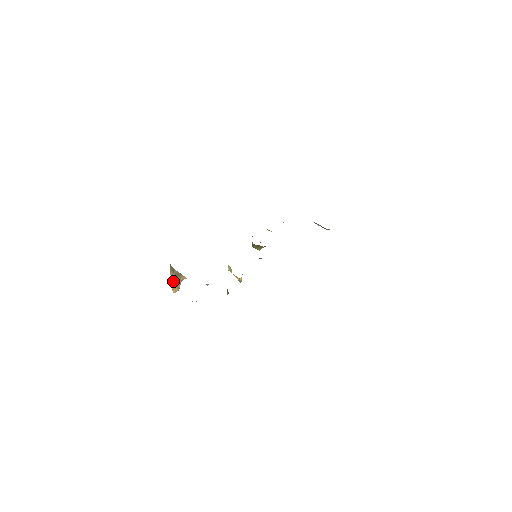
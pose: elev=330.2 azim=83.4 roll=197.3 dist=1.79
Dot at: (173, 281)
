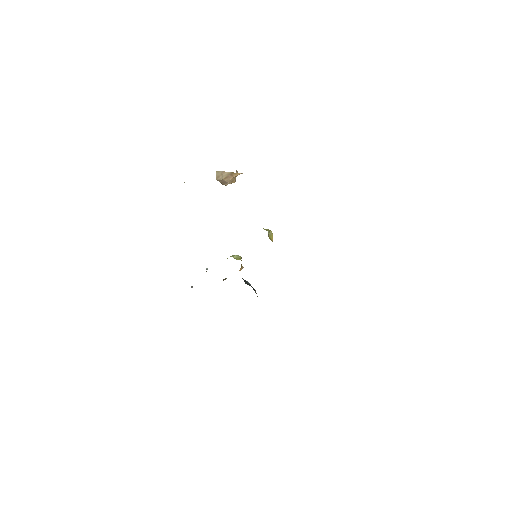
Dot at: (223, 182)
